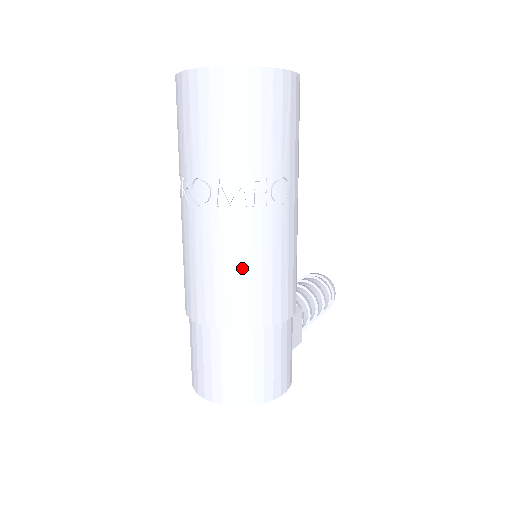
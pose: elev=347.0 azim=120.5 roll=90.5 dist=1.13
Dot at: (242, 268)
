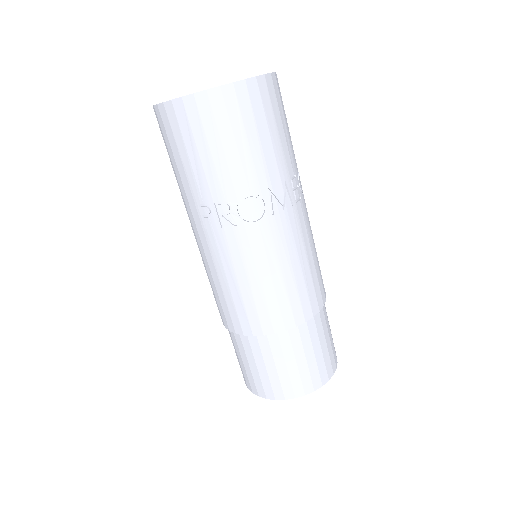
Dot at: (303, 261)
